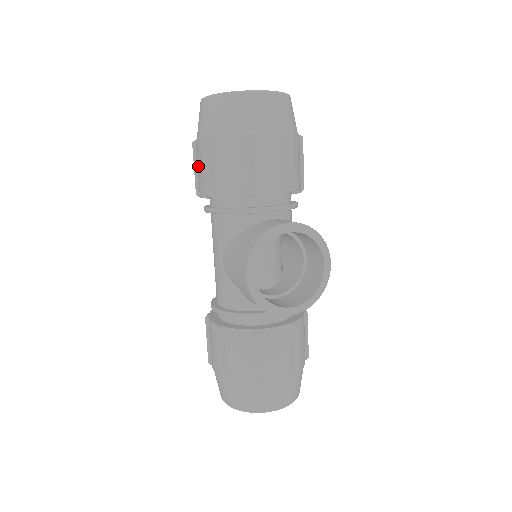
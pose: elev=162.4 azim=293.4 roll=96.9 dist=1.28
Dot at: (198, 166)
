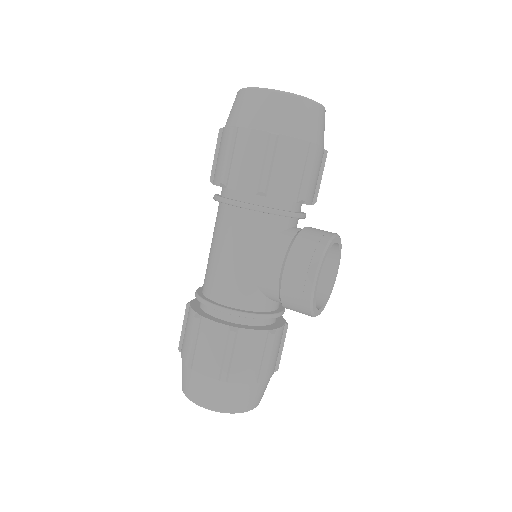
Dot at: (242, 156)
